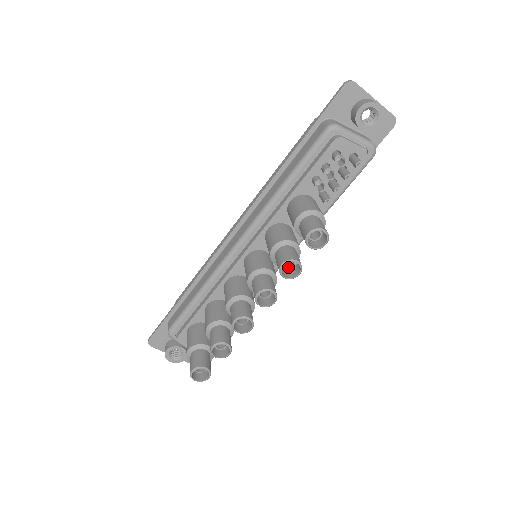
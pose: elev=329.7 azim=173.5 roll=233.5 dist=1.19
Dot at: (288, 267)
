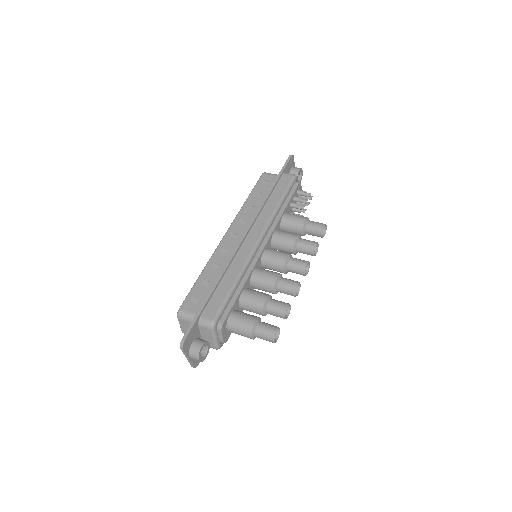
Dot at: occluded
